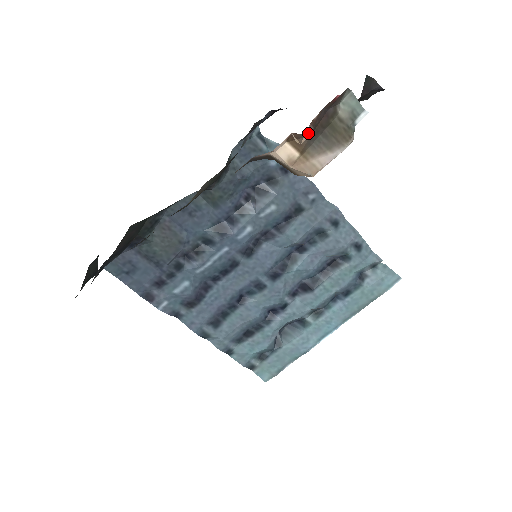
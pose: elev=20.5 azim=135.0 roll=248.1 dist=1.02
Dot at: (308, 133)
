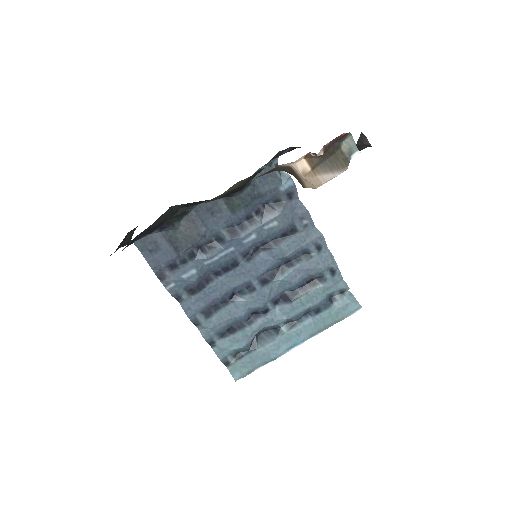
Dot at: (321, 152)
